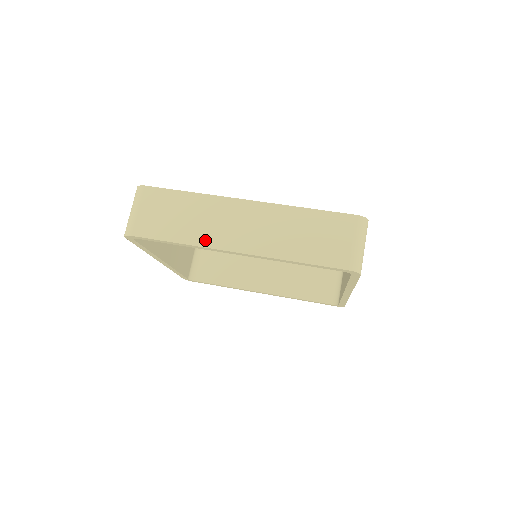
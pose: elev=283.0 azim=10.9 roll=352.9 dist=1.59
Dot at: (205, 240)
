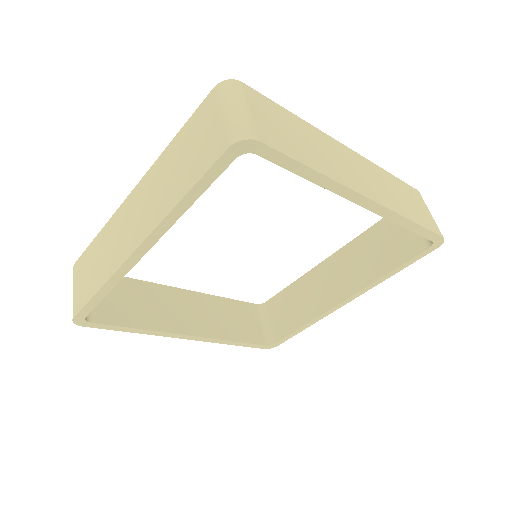
Dot at: (114, 264)
